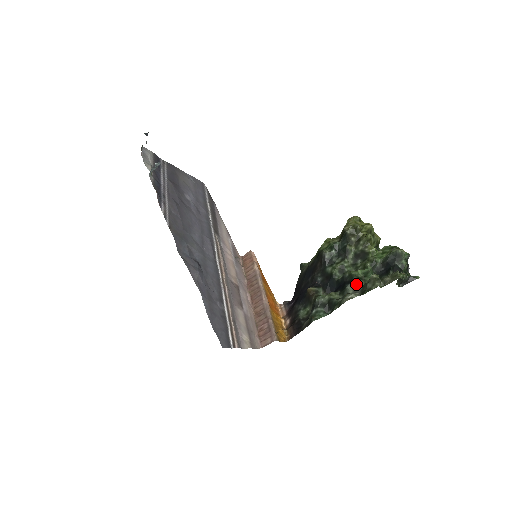
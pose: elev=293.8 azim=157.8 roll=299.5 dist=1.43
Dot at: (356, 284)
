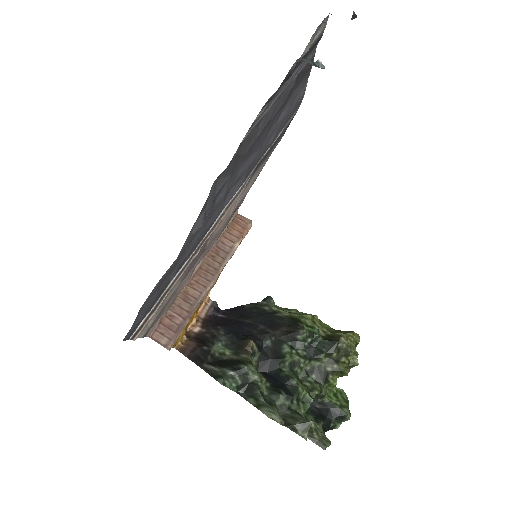
Dot at: (290, 402)
